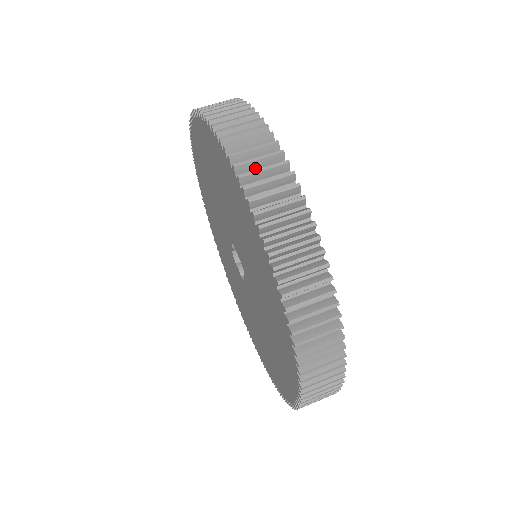
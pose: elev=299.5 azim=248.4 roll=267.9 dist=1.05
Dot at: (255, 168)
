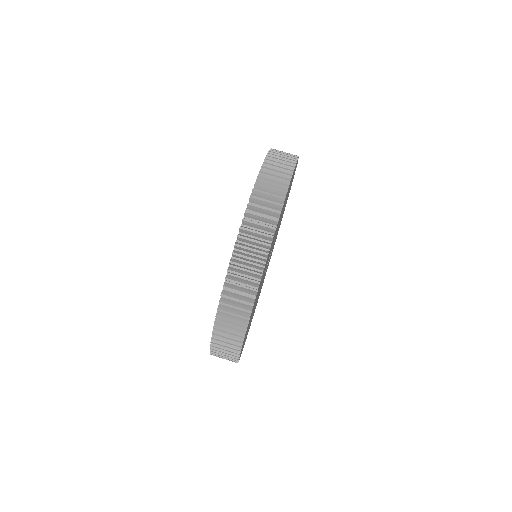
Dot at: occluded
